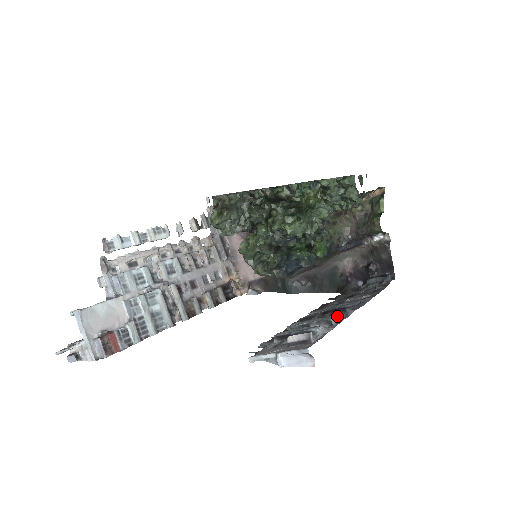
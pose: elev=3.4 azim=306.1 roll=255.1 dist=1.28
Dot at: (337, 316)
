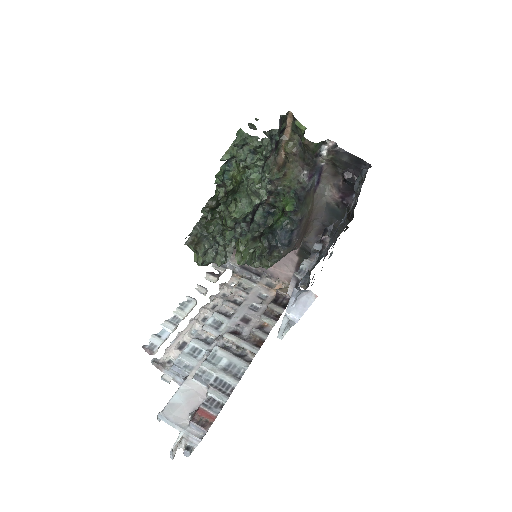
Dot at: (327, 240)
